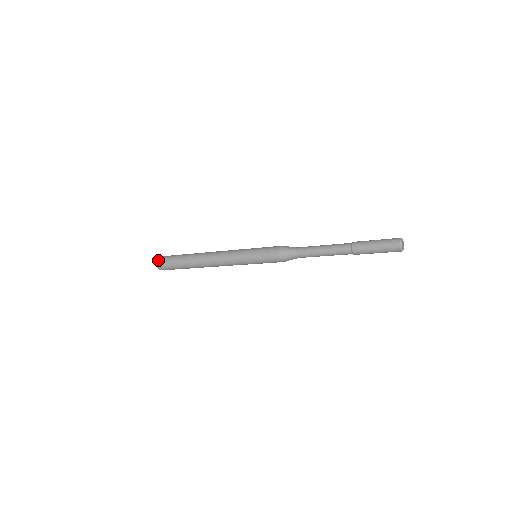
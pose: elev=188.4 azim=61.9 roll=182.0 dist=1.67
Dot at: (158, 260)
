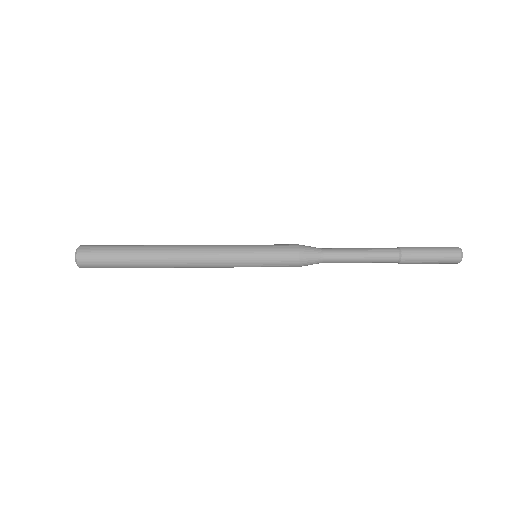
Dot at: (80, 250)
